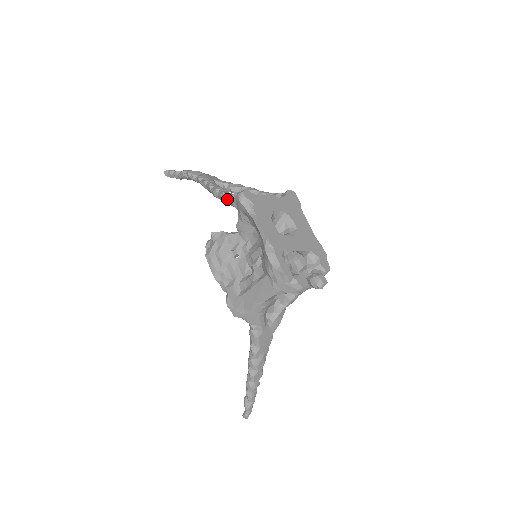
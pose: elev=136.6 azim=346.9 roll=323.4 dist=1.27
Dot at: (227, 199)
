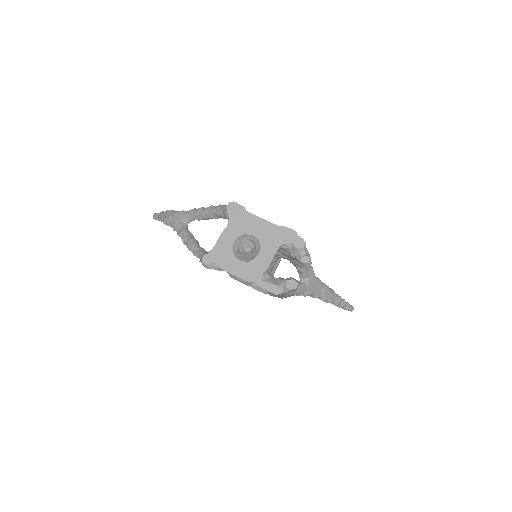
Dot at: occluded
